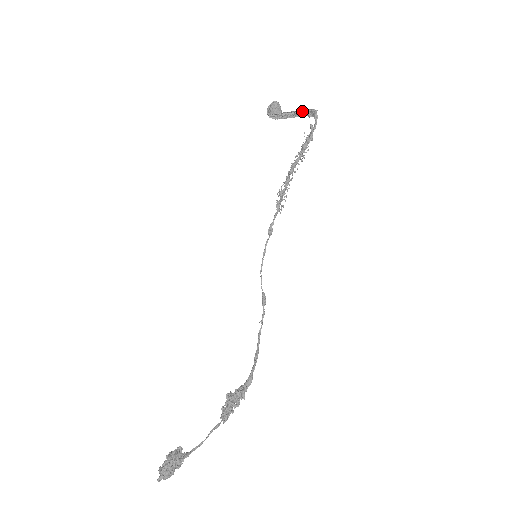
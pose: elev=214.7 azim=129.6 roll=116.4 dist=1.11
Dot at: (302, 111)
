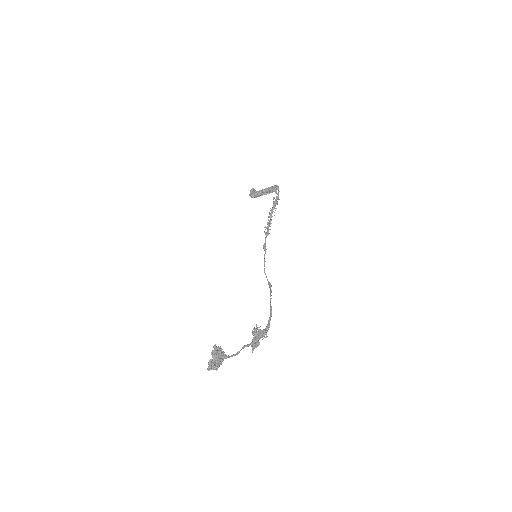
Dot at: (270, 189)
